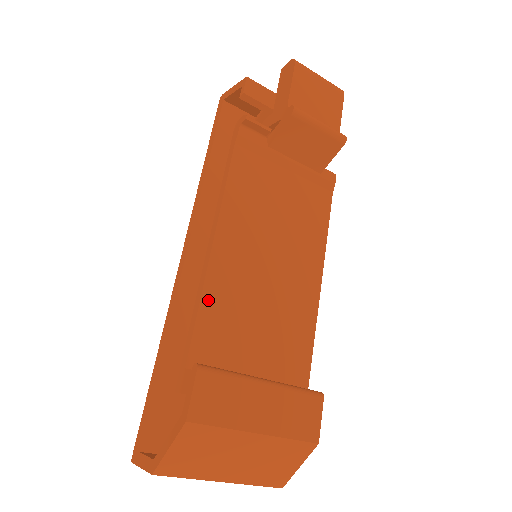
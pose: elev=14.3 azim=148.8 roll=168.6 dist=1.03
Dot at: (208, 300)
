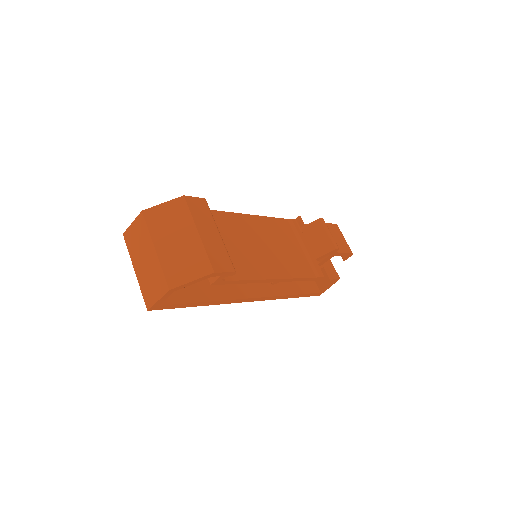
Dot at: (227, 215)
